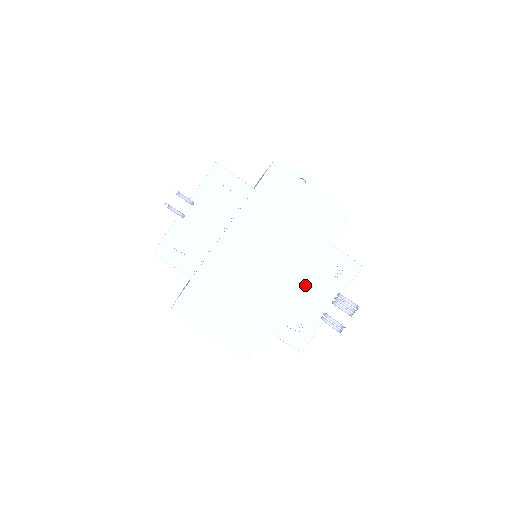
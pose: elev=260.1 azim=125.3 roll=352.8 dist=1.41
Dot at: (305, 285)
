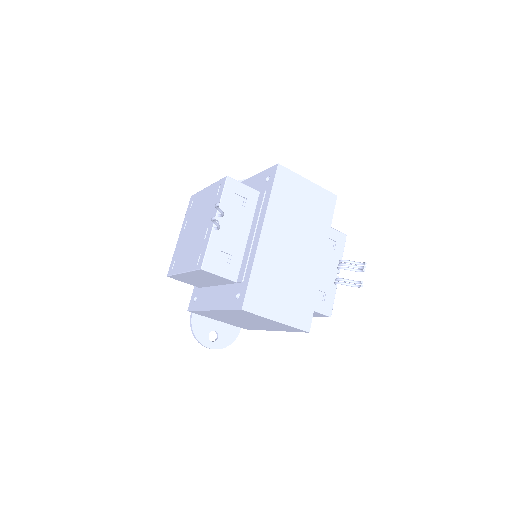
Dot at: occluded
